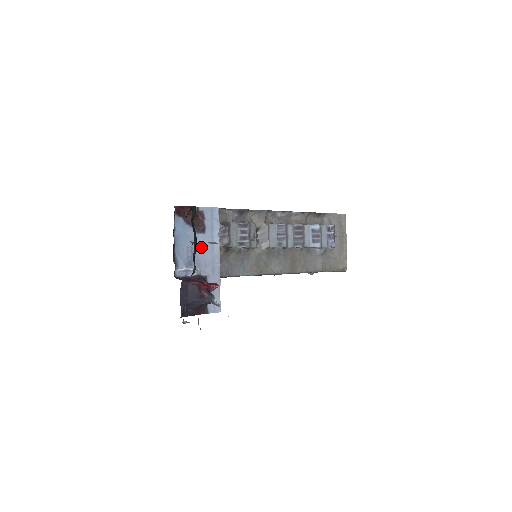
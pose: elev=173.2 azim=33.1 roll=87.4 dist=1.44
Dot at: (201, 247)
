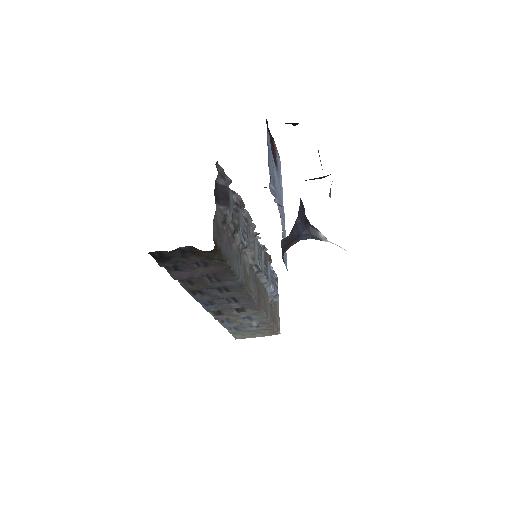
Dot at: (276, 182)
